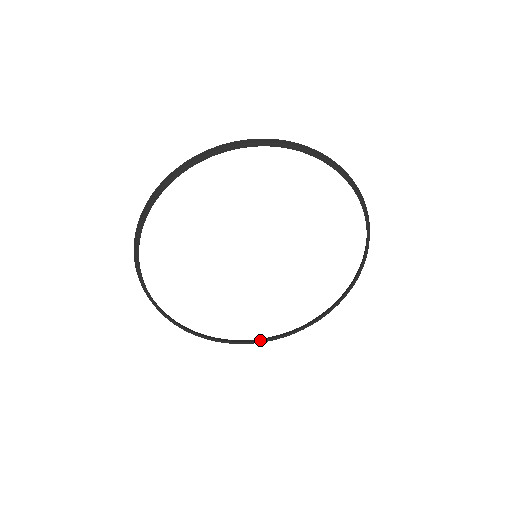
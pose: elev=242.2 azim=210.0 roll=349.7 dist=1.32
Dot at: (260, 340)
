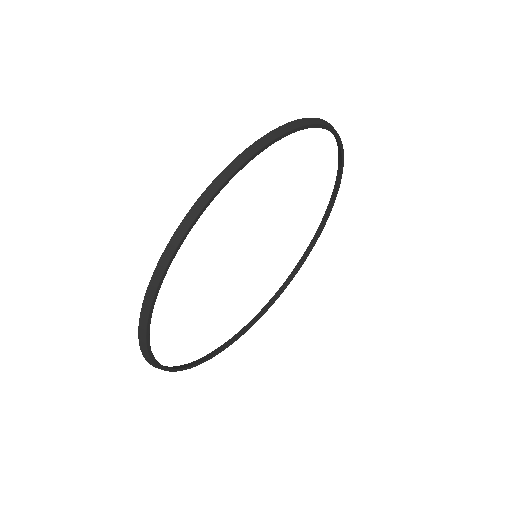
Dot at: (247, 329)
